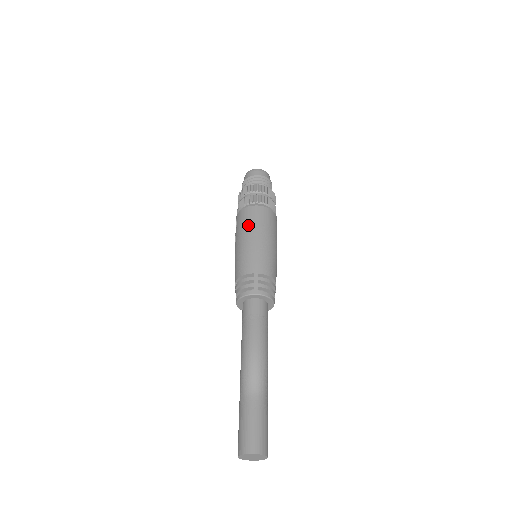
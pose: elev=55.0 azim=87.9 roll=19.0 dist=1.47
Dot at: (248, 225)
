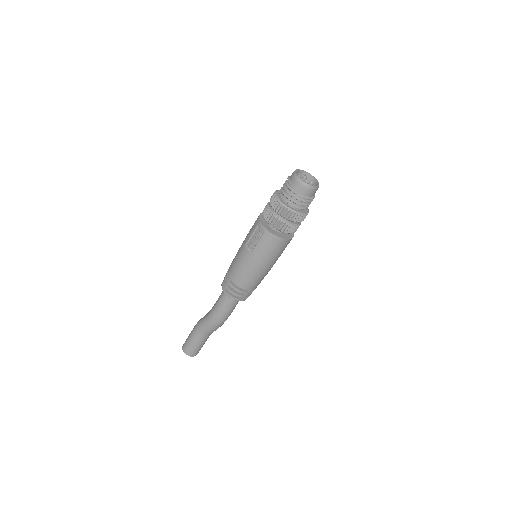
Dot at: (270, 256)
